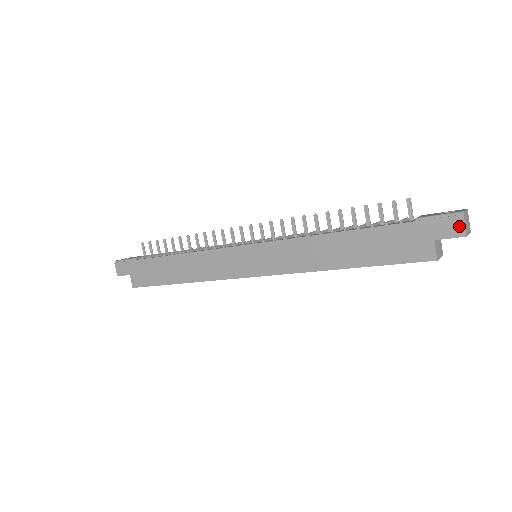
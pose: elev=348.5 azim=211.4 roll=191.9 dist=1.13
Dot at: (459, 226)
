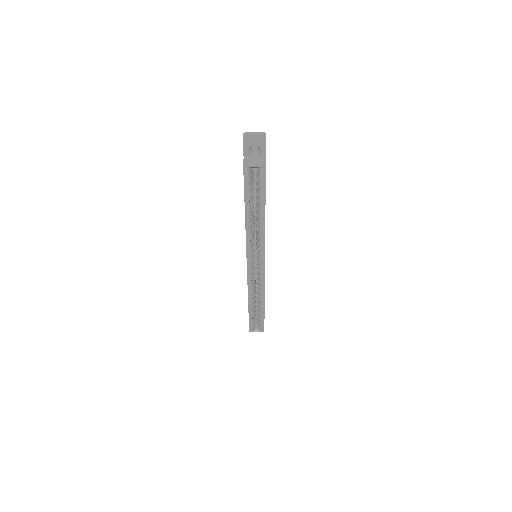
Dot at: occluded
